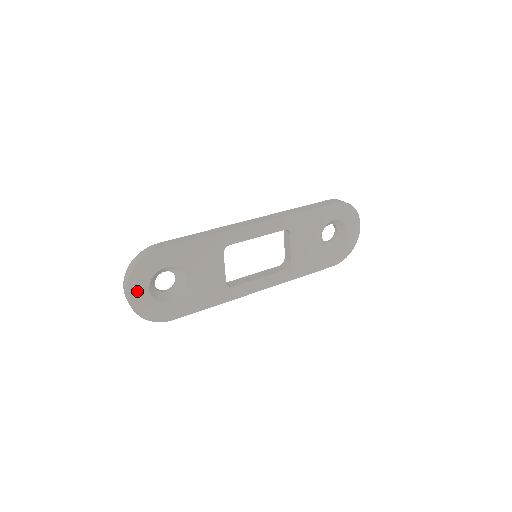
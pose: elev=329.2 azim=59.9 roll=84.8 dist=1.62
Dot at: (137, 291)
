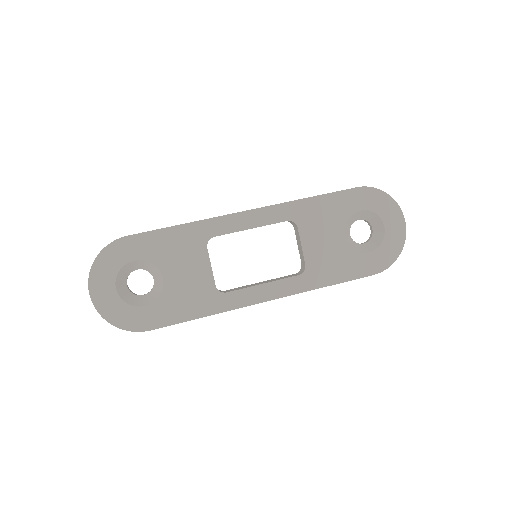
Dot at: (101, 288)
